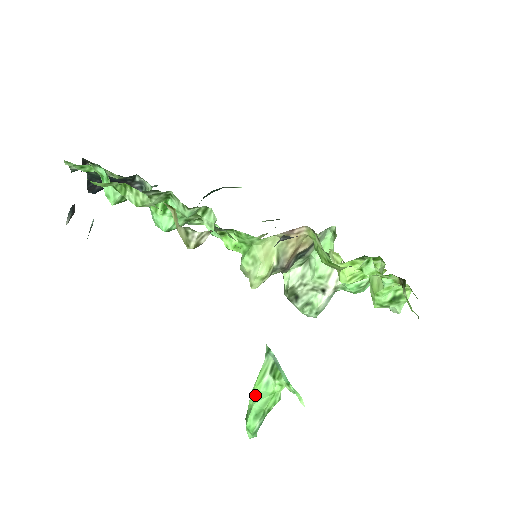
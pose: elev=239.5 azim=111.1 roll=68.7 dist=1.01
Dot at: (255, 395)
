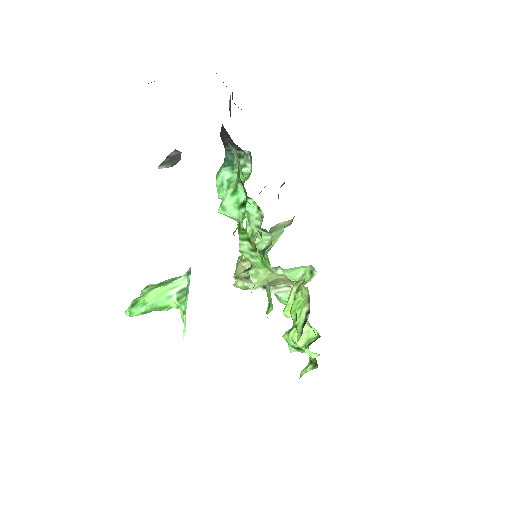
Dot at: (155, 298)
